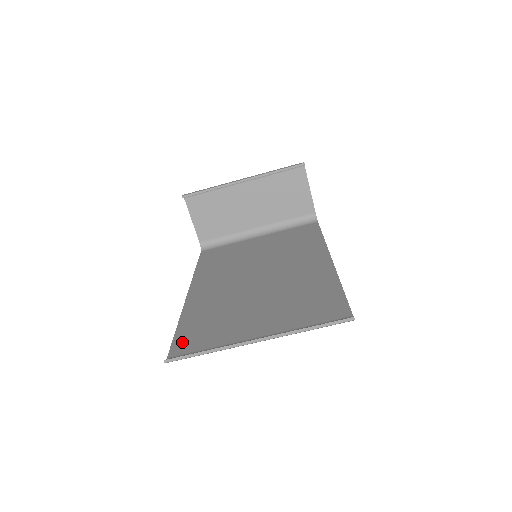
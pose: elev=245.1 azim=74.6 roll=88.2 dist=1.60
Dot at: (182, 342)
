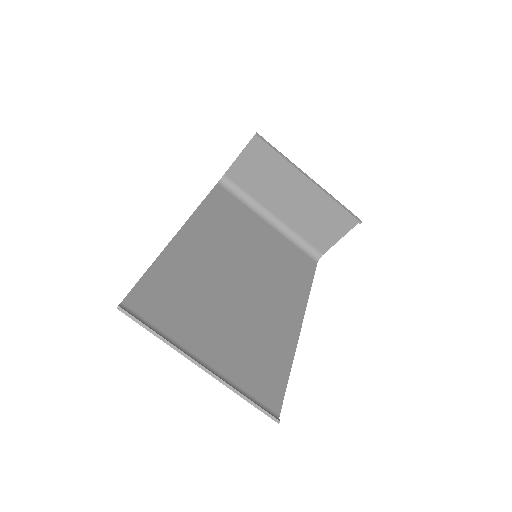
Dot at: (144, 295)
